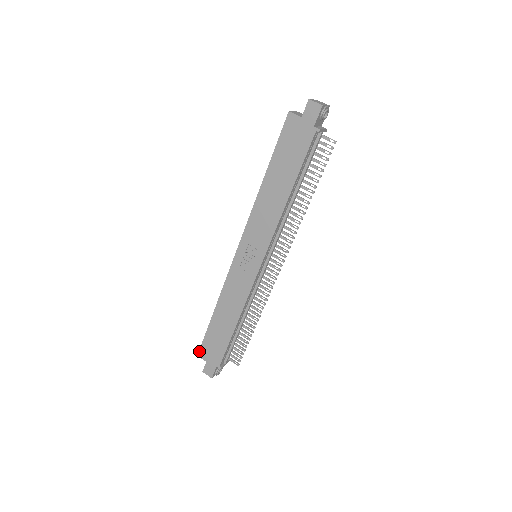
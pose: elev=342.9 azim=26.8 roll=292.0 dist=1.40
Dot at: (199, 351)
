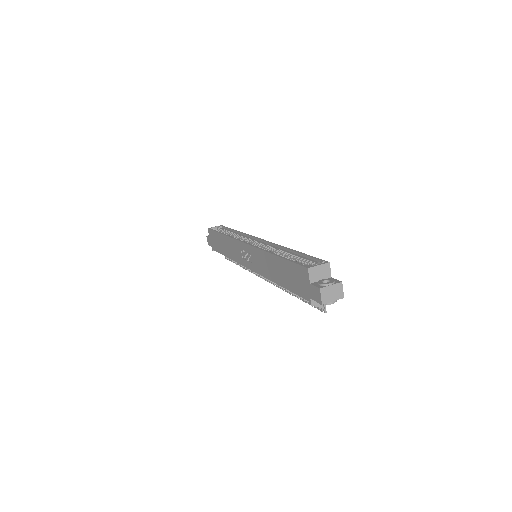
Dot at: (209, 229)
